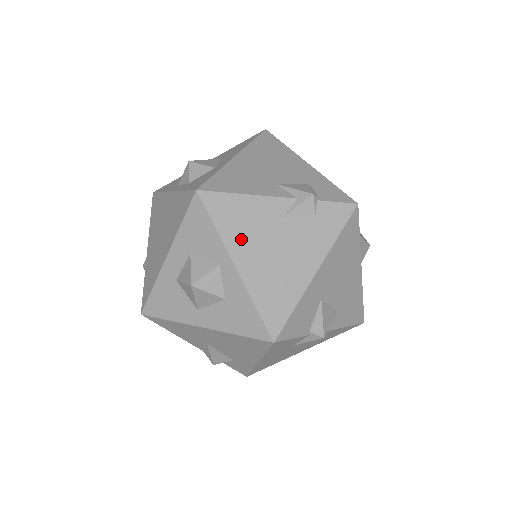
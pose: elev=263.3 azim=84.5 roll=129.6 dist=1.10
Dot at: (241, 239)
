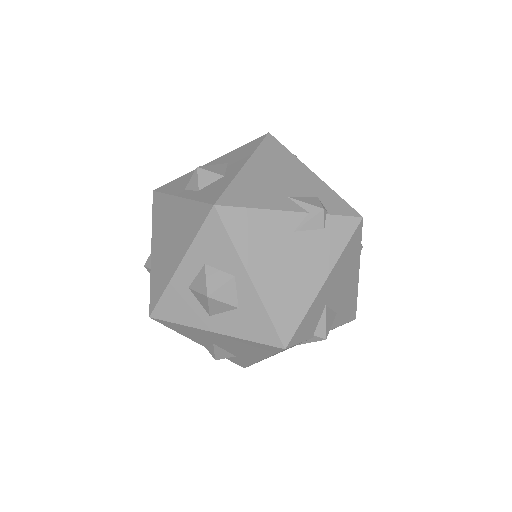
Dot at: (256, 253)
